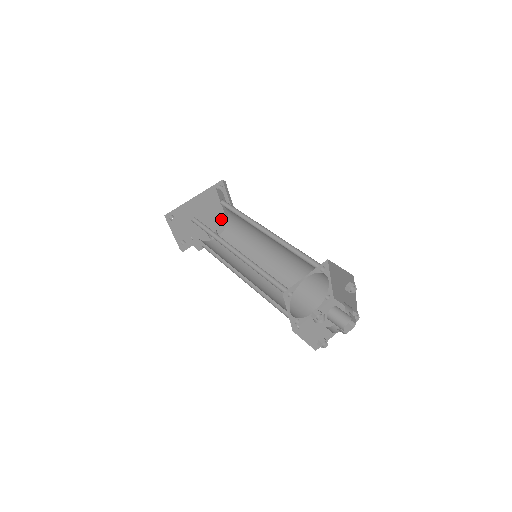
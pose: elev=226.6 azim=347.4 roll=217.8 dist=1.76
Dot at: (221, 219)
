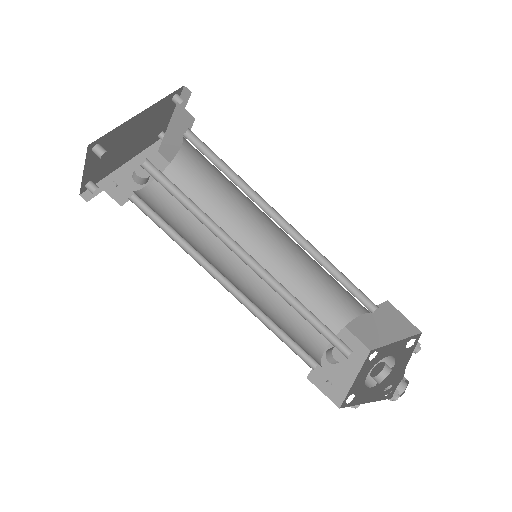
Dot at: (148, 143)
